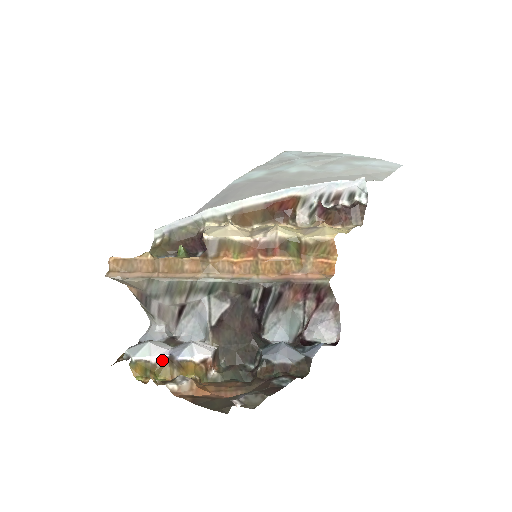
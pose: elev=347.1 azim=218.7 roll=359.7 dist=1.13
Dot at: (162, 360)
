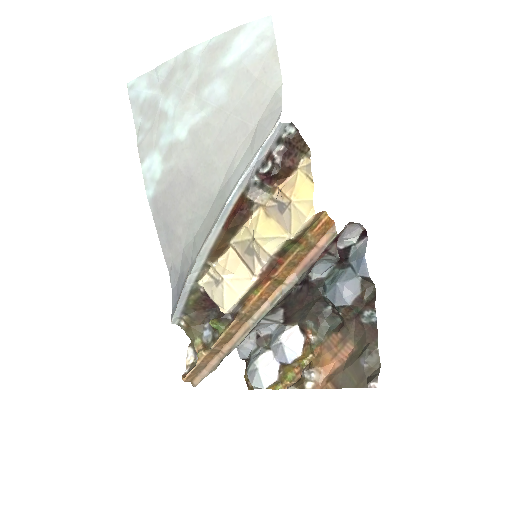
Dot at: (279, 370)
